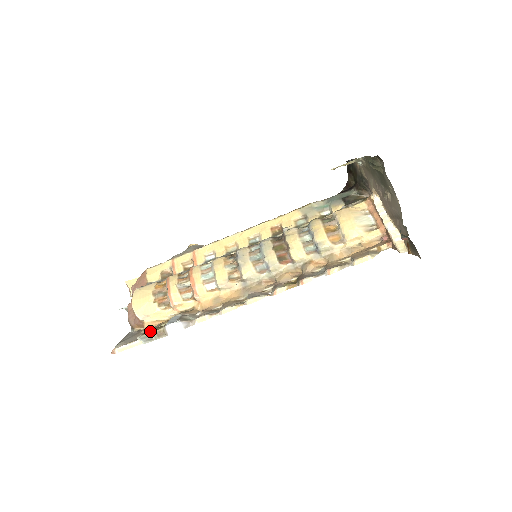
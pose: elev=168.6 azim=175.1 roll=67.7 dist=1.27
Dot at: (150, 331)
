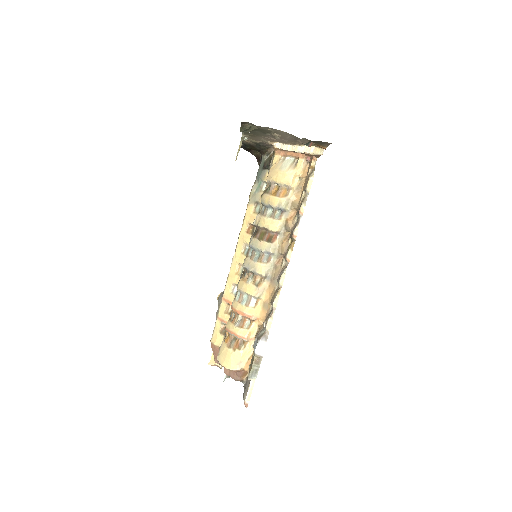
Dot at: (250, 367)
